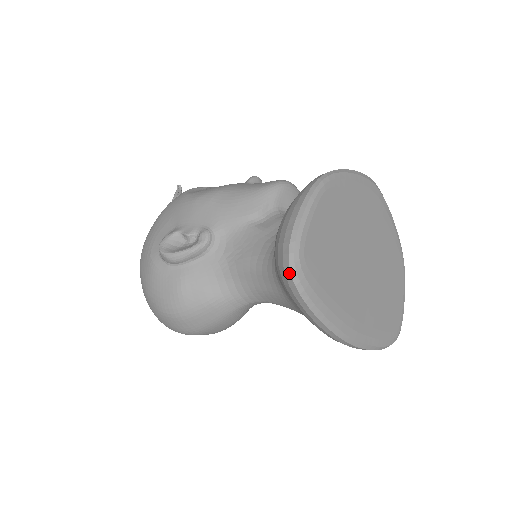
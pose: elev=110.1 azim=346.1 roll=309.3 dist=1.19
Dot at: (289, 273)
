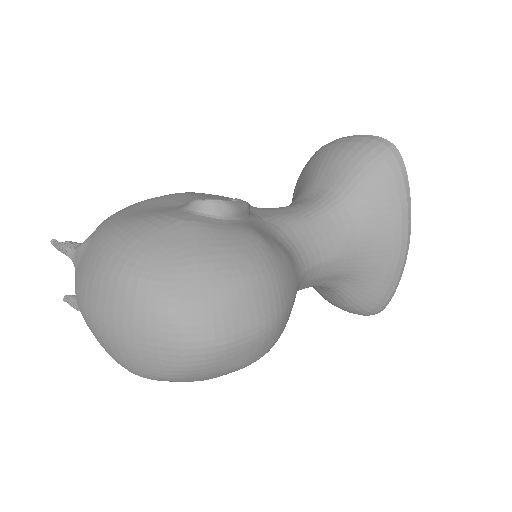
Dot at: (396, 149)
